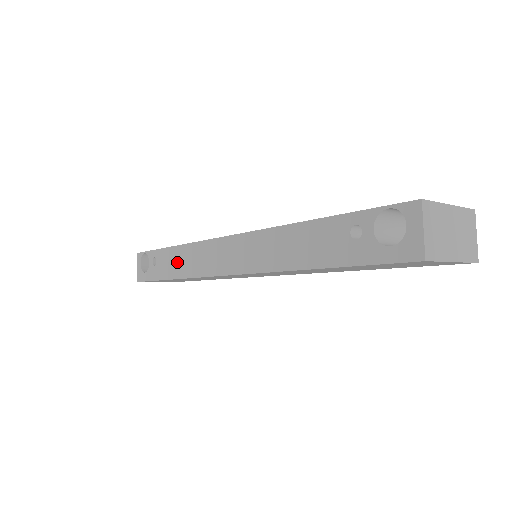
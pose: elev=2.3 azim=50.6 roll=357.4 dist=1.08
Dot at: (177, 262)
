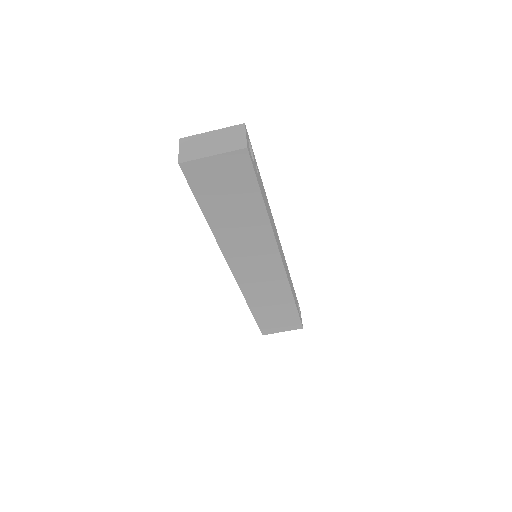
Dot at: occluded
